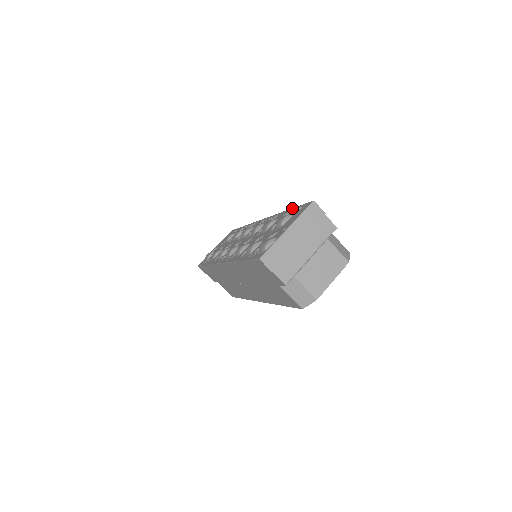
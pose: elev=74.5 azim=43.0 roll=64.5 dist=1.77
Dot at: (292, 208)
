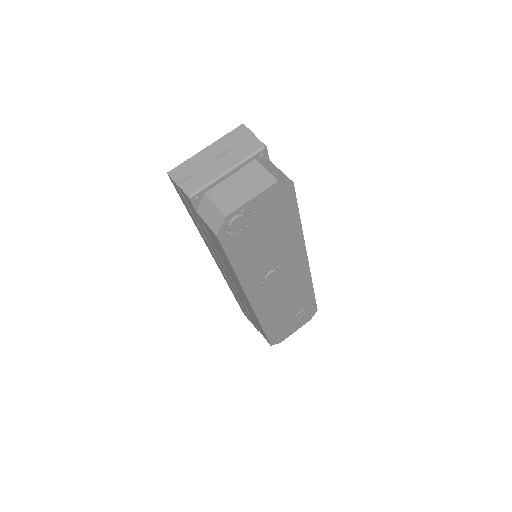
Dot at: occluded
